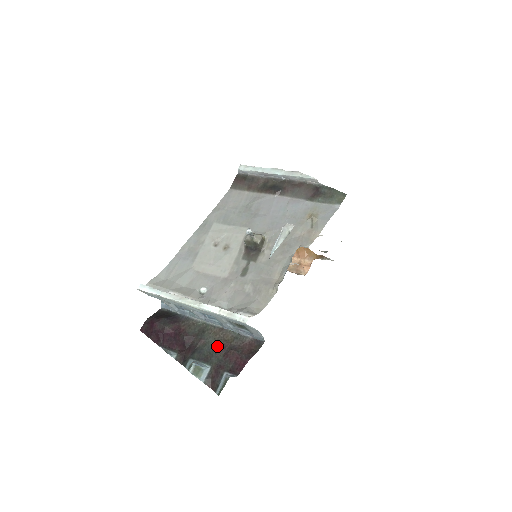
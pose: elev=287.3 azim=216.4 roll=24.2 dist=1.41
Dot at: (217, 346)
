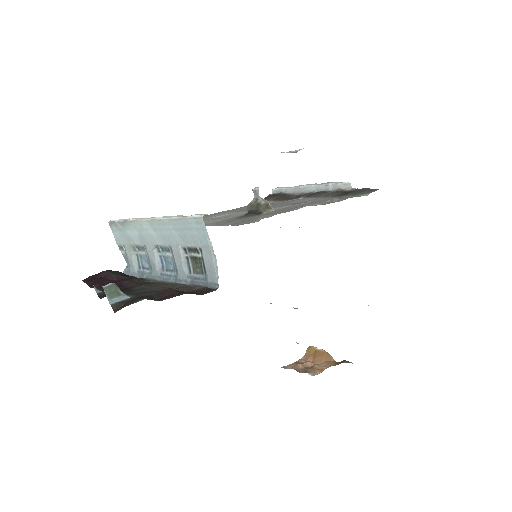
Dot at: (156, 290)
